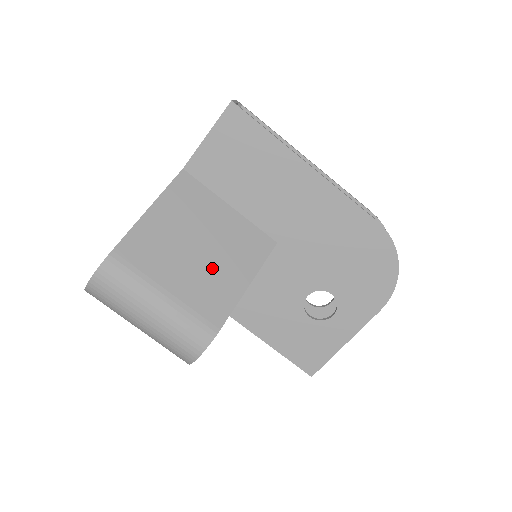
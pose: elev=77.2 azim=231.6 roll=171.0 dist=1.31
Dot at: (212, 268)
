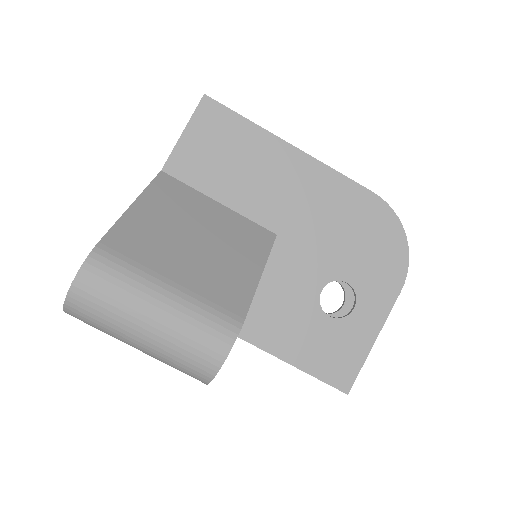
Dot at: (217, 258)
